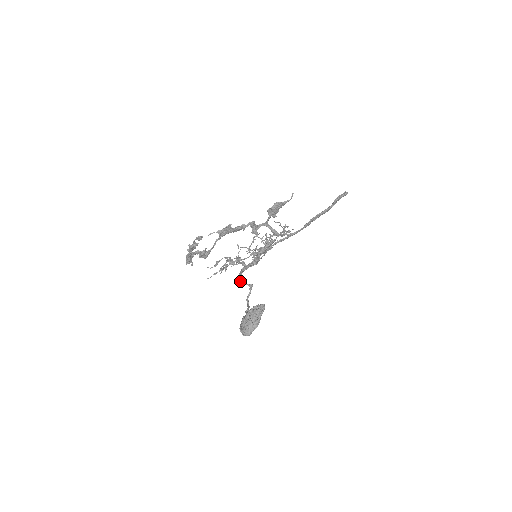
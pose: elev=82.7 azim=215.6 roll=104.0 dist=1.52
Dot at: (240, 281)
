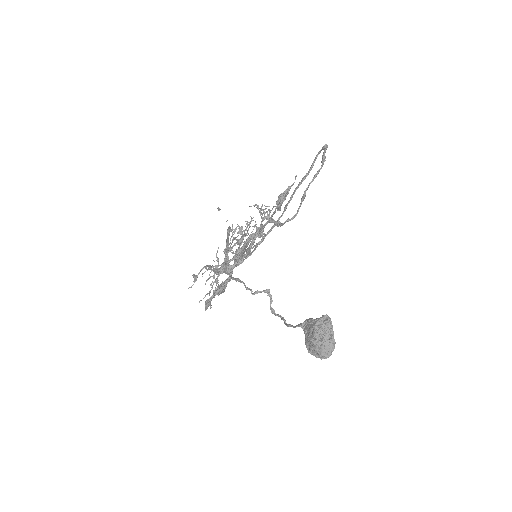
Dot at: (251, 291)
